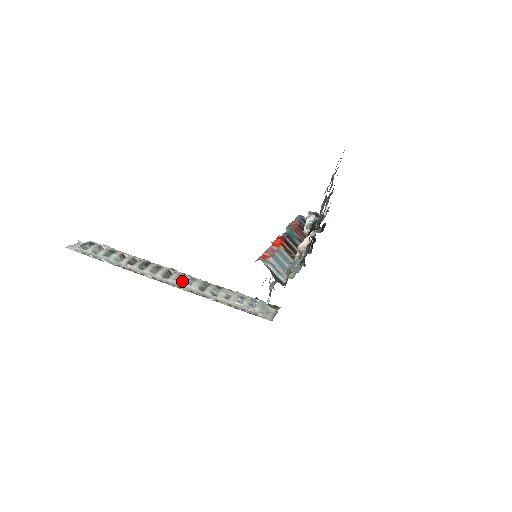
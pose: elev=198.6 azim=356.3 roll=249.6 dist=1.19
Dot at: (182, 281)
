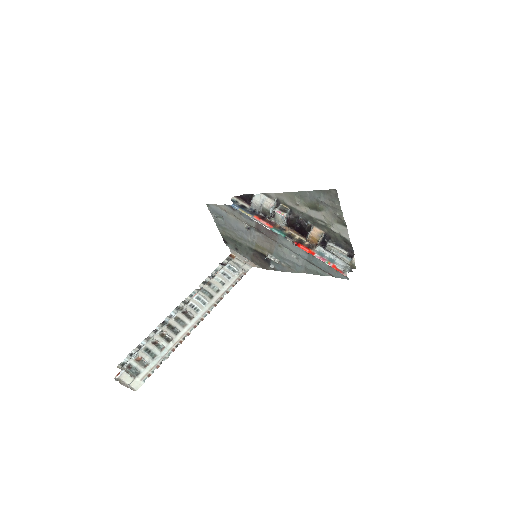
Dot at: (200, 308)
